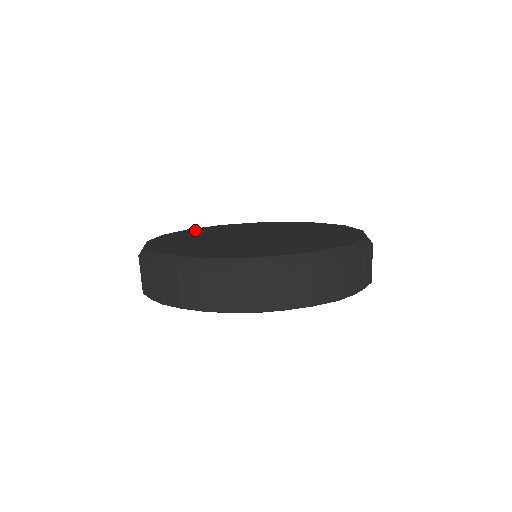
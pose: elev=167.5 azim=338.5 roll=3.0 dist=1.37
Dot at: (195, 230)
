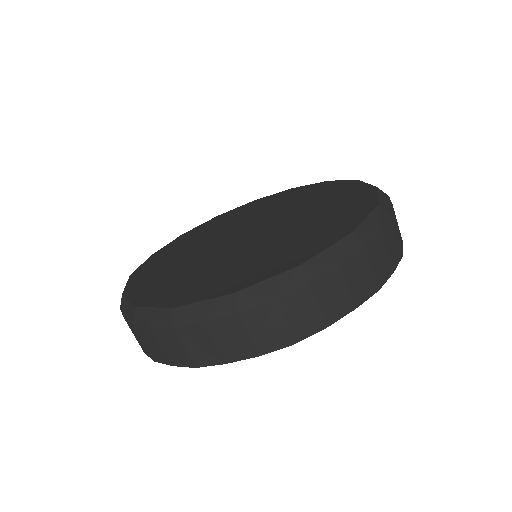
Dot at: (217, 219)
